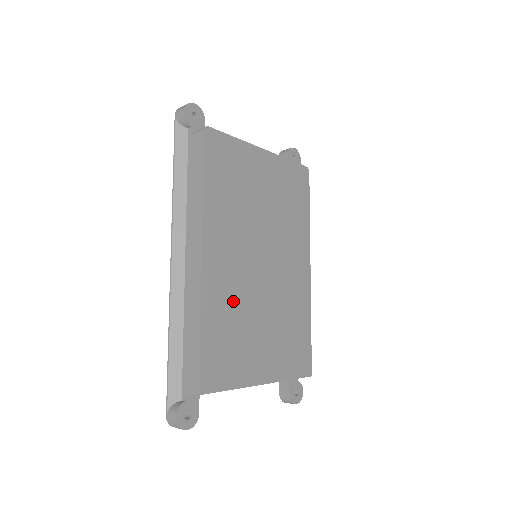
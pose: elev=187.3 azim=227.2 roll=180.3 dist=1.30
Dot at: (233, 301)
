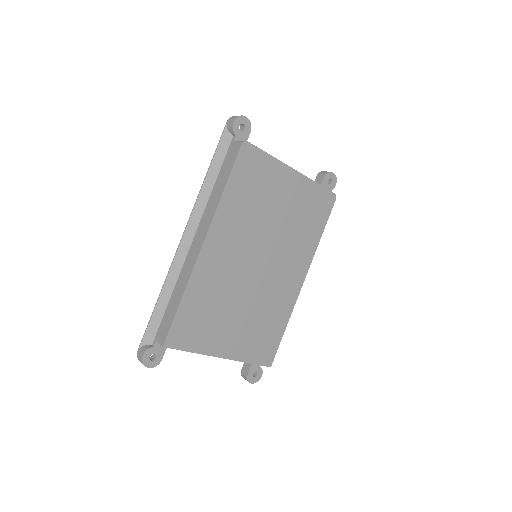
Dot at: (218, 286)
